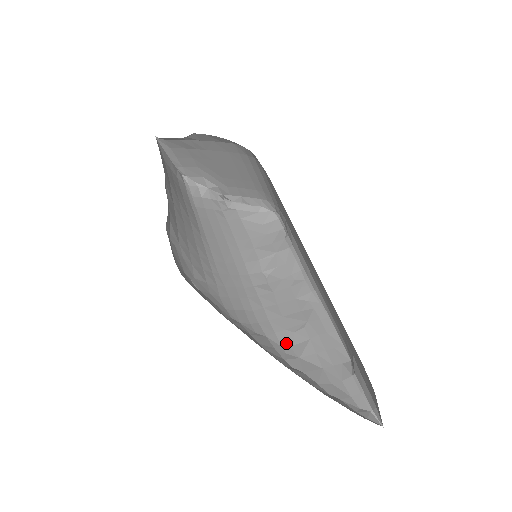
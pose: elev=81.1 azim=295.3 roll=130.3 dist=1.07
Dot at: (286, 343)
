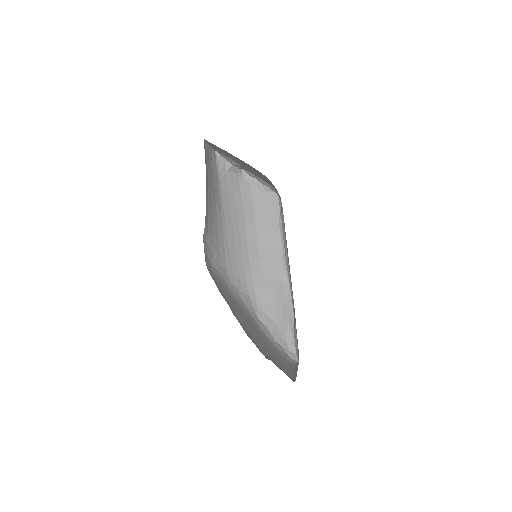
Dot at: (260, 302)
